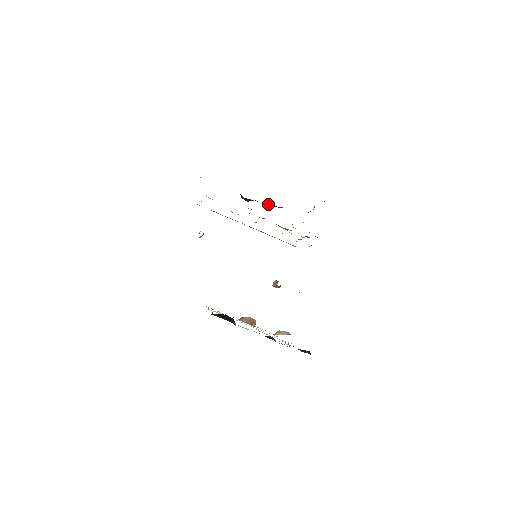
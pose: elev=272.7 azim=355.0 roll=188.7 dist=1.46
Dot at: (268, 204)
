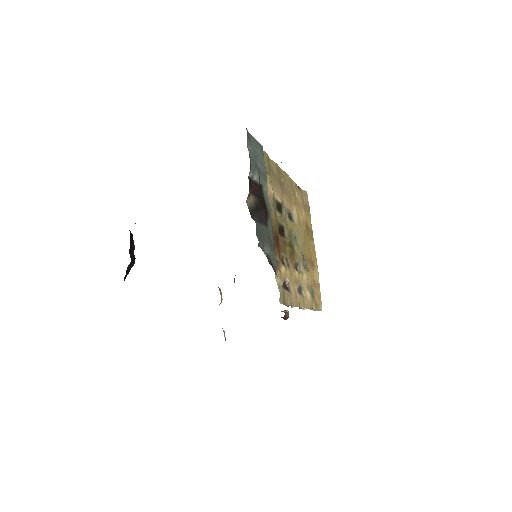
Dot at: (254, 208)
